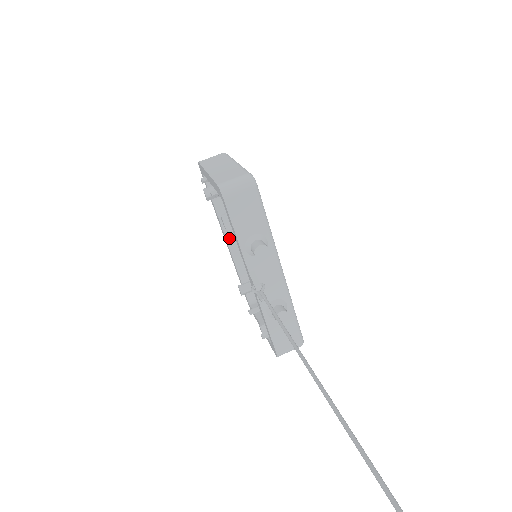
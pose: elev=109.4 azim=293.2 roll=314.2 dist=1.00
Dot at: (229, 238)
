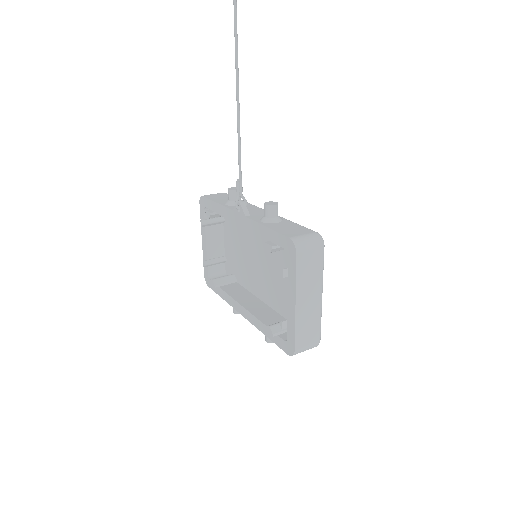
Dot at: (243, 303)
